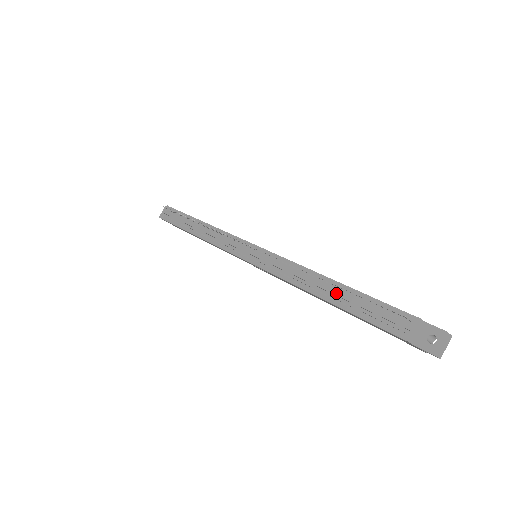
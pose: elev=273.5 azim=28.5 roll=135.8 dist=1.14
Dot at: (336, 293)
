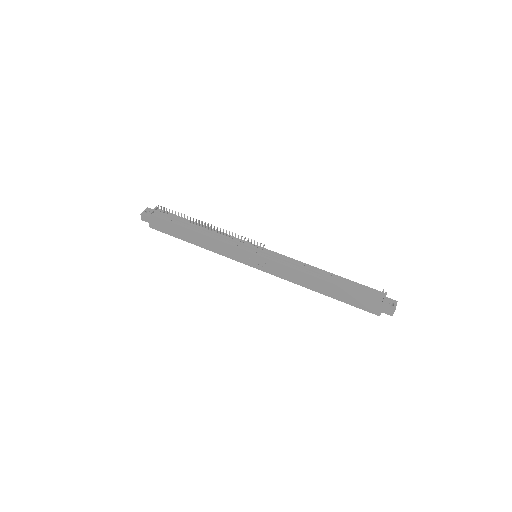
Dot at: (336, 278)
